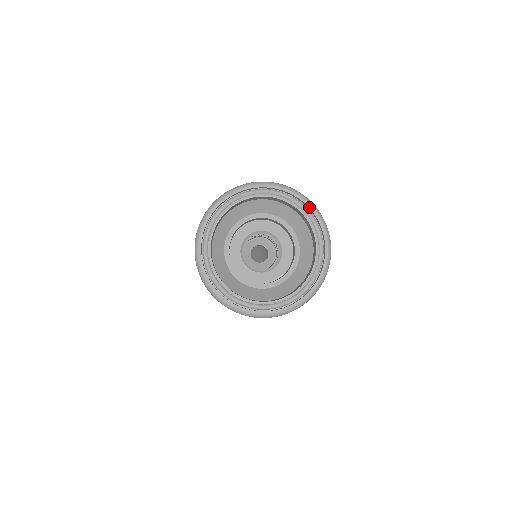
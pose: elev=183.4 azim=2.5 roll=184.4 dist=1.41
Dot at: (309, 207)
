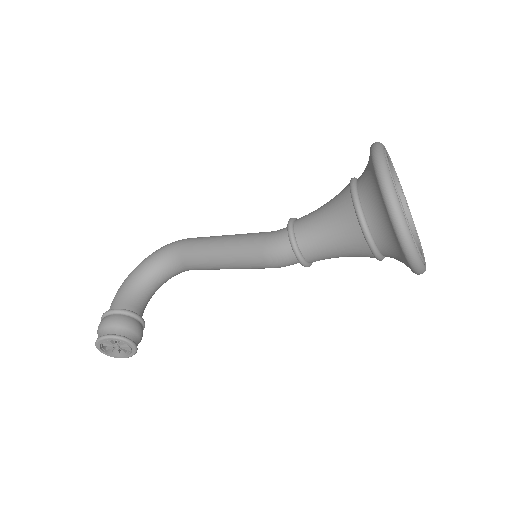
Dot at: (410, 213)
